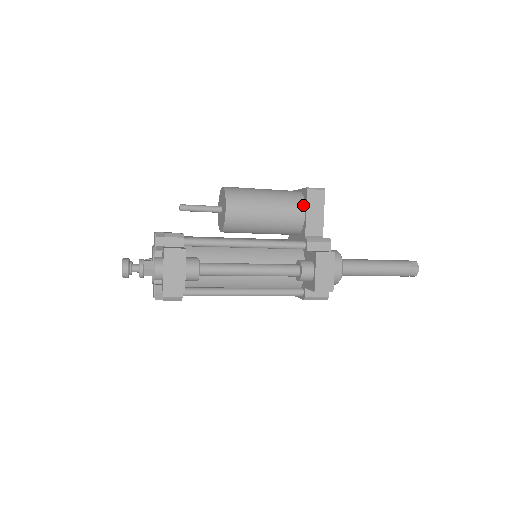
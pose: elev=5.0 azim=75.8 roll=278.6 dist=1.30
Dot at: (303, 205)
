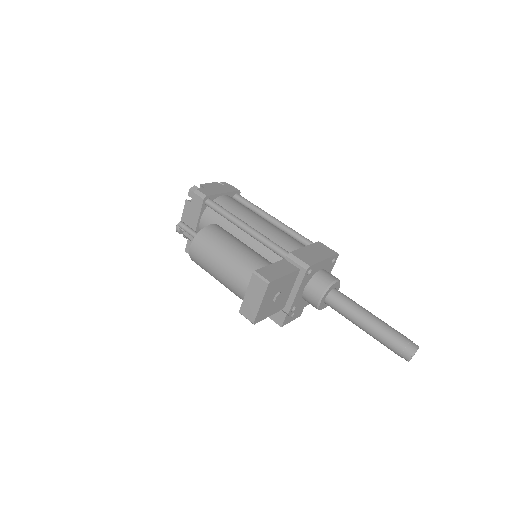
Dot at: occluded
